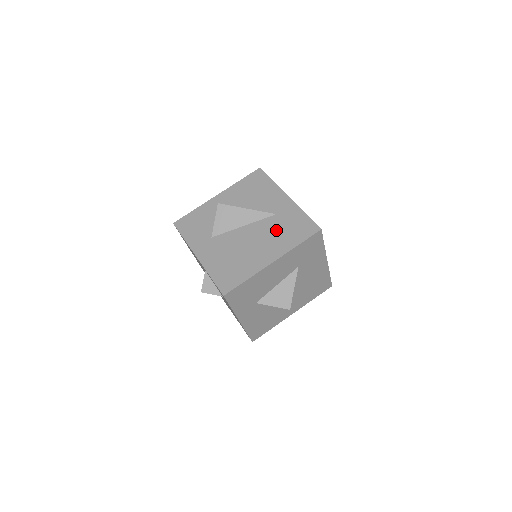
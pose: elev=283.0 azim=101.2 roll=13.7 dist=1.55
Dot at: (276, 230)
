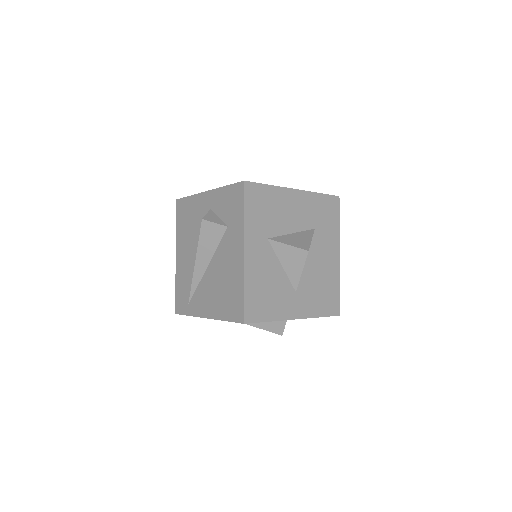
Dot at: occluded
